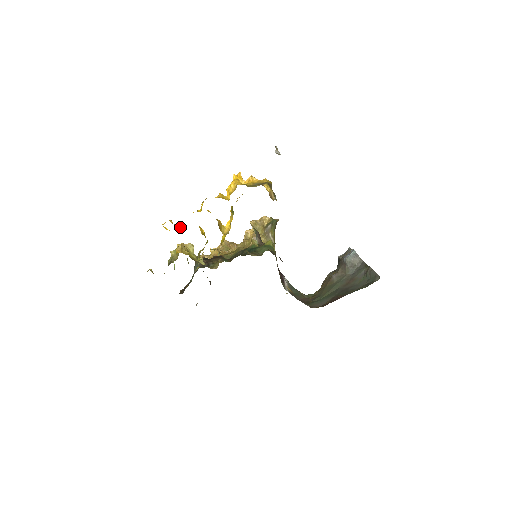
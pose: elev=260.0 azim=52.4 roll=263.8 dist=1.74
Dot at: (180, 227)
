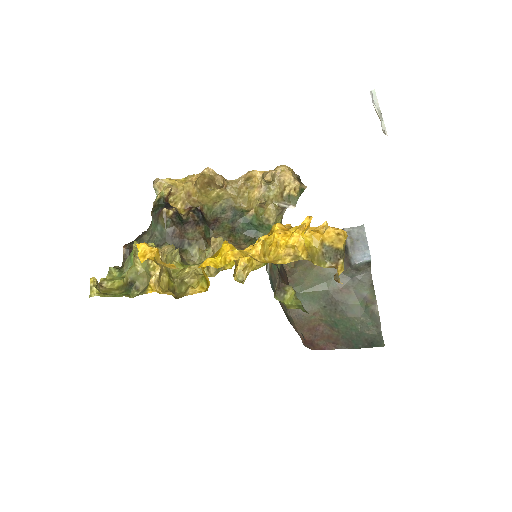
Dot at: (170, 264)
